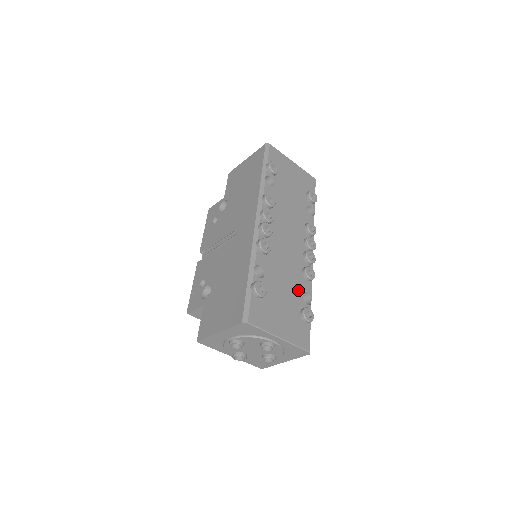
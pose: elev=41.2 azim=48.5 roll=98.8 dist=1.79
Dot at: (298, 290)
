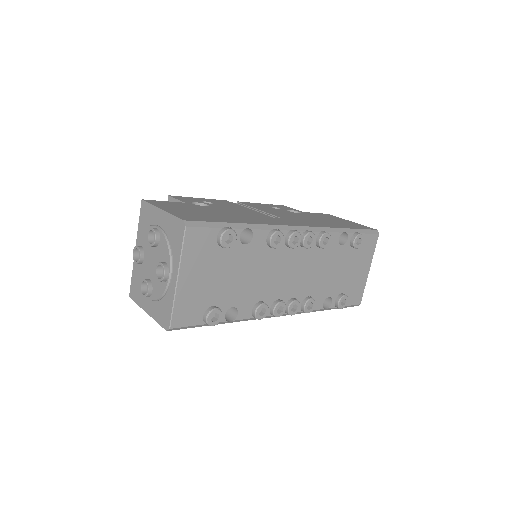
Dot at: (239, 298)
